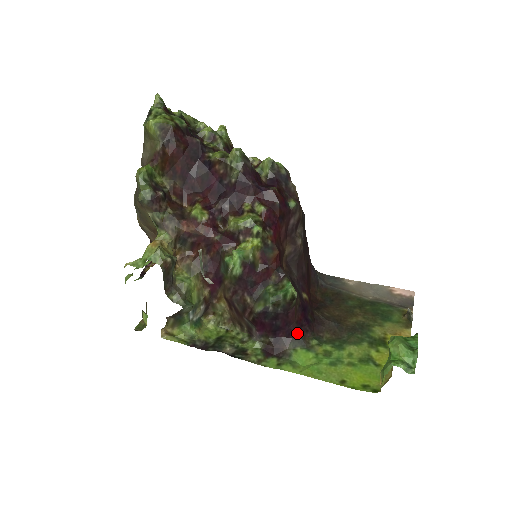
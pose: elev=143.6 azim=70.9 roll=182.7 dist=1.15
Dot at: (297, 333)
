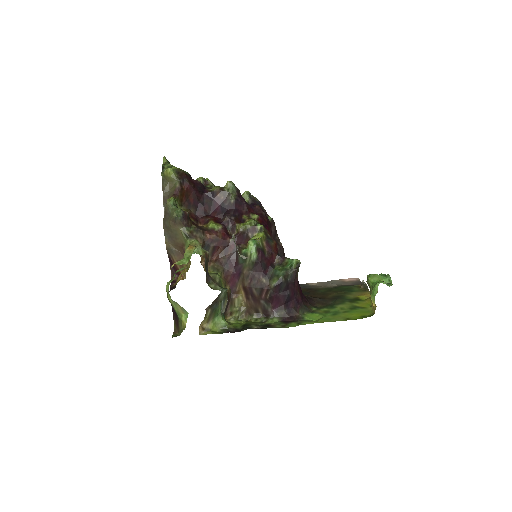
Dot at: (302, 302)
